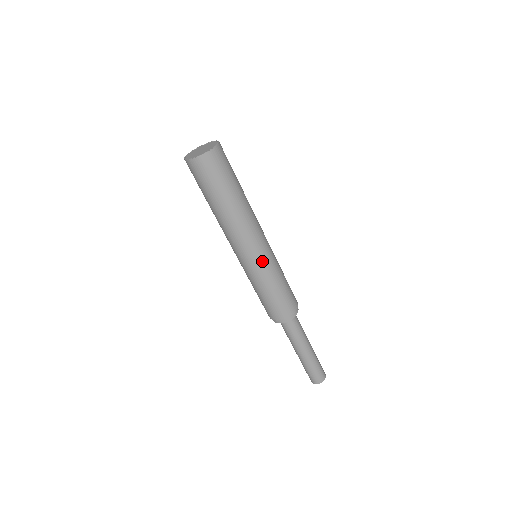
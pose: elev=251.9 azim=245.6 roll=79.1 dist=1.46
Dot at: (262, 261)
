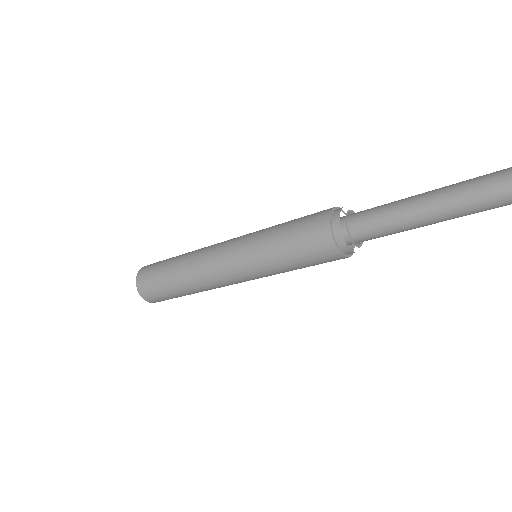
Dot at: (243, 239)
